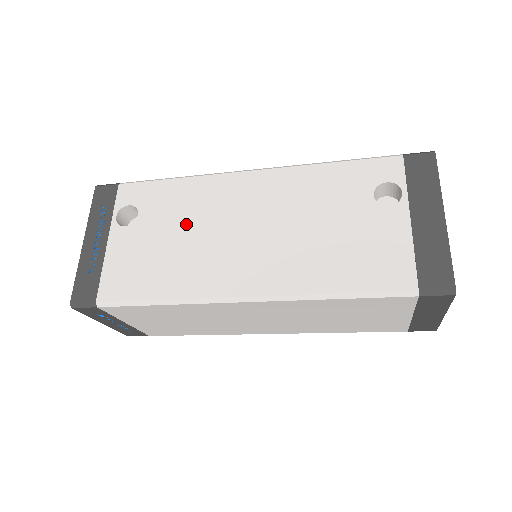
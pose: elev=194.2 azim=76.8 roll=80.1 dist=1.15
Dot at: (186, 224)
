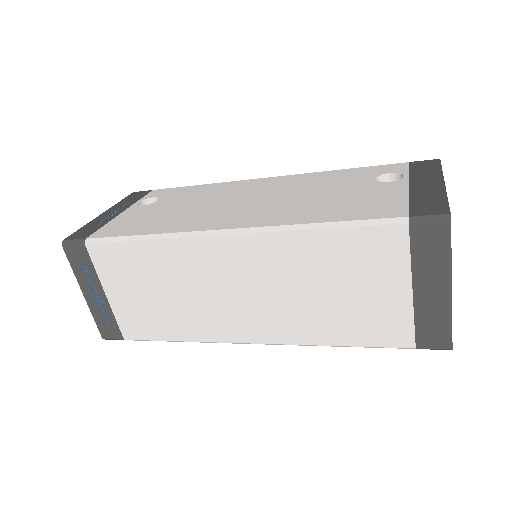
Dot at: (196, 201)
